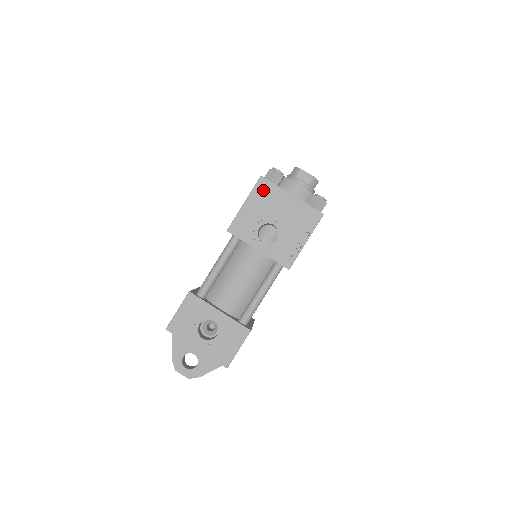
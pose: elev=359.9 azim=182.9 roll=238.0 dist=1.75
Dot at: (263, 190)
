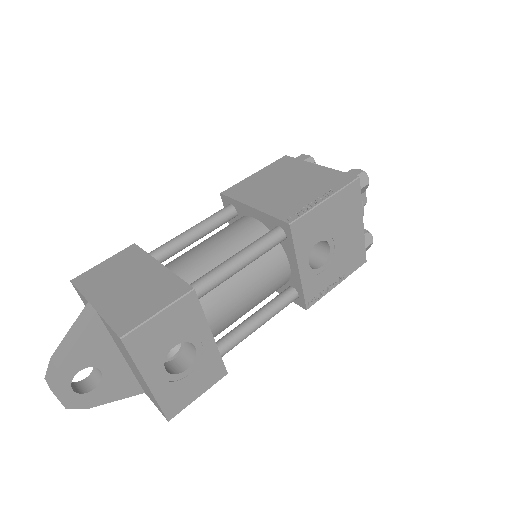
Dot at: (350, 197)
